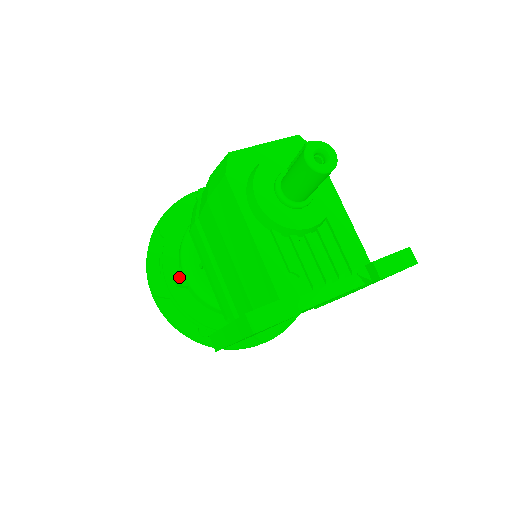
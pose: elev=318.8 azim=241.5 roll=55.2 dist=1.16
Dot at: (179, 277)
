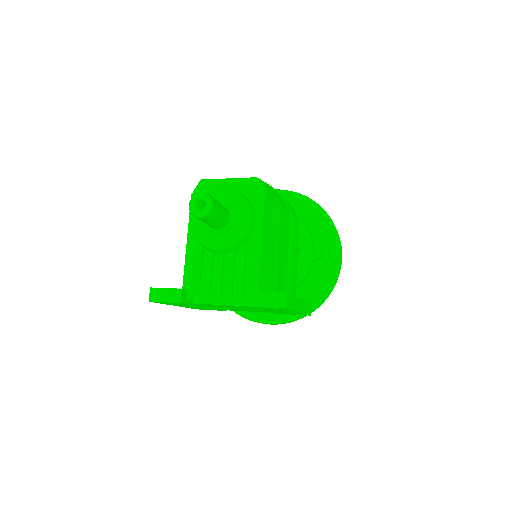
Dot at: occluded
